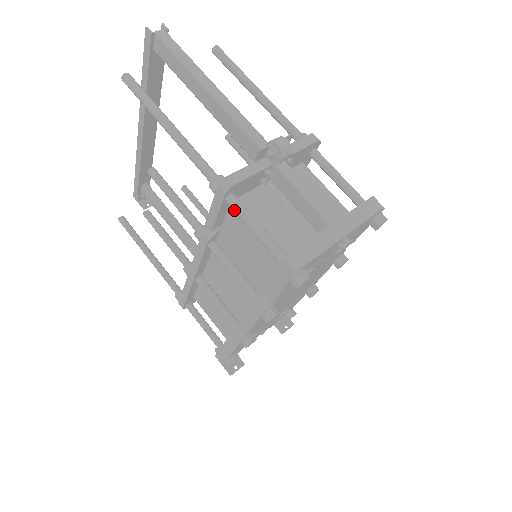
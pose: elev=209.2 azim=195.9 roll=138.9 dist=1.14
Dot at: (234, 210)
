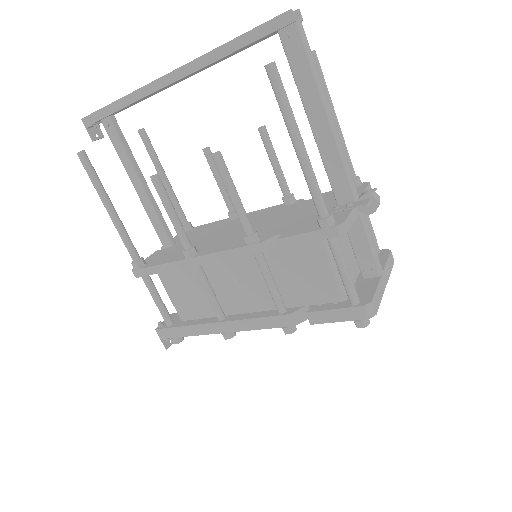
Dot at: (333, 250)
